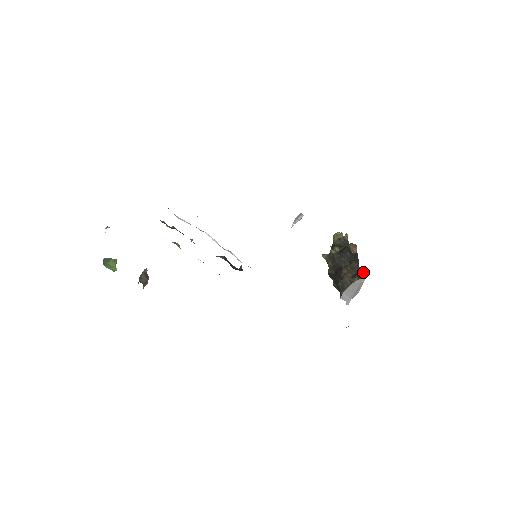
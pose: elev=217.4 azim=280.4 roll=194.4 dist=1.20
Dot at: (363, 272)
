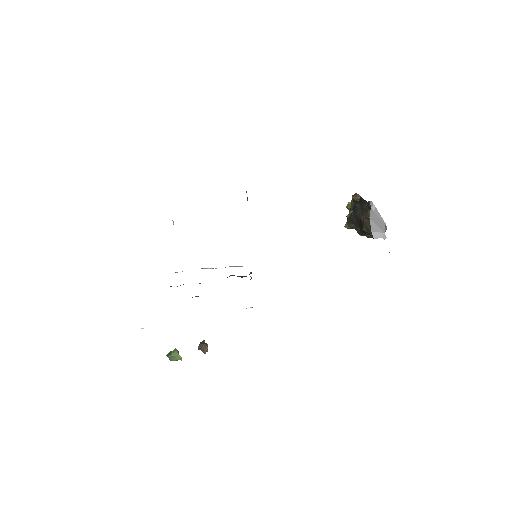
Dot at: (368, 202)
